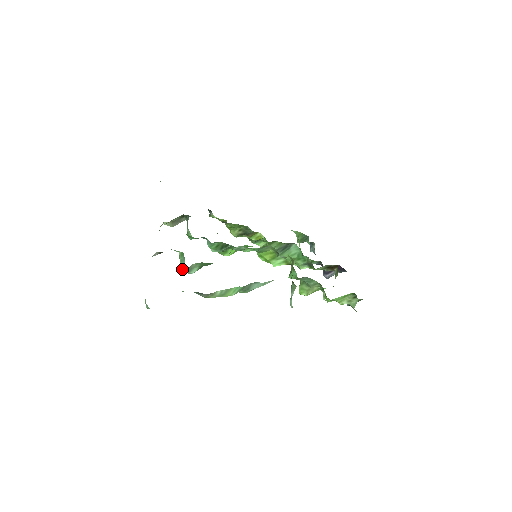
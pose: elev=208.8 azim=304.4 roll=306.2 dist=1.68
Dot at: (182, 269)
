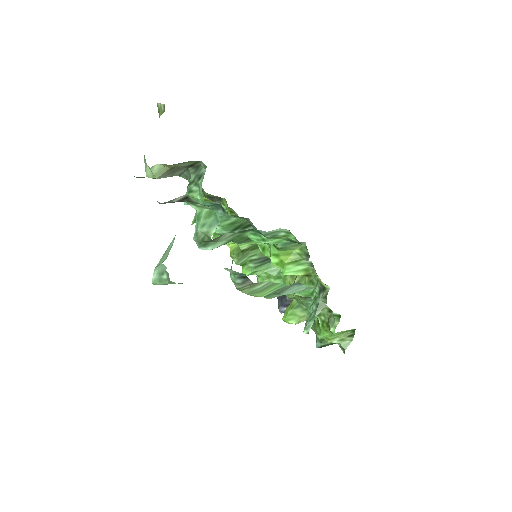
Dot at: (196, 238)
